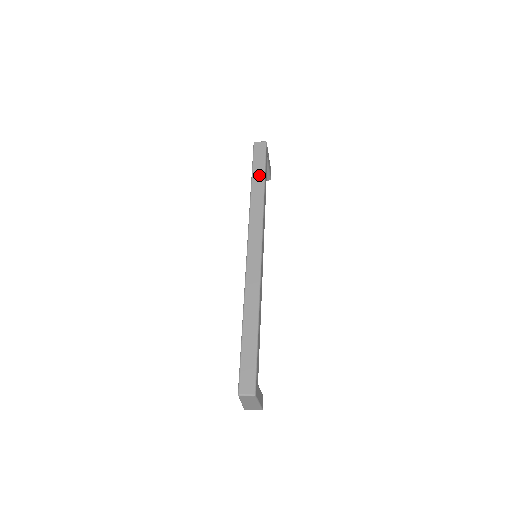
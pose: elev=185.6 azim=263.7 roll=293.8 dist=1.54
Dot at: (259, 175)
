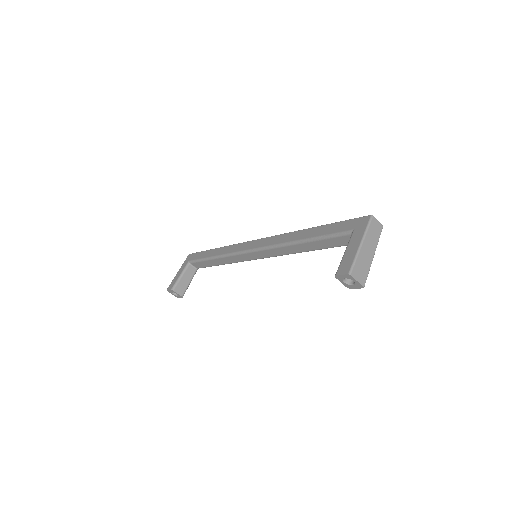
Dot at: occluded
